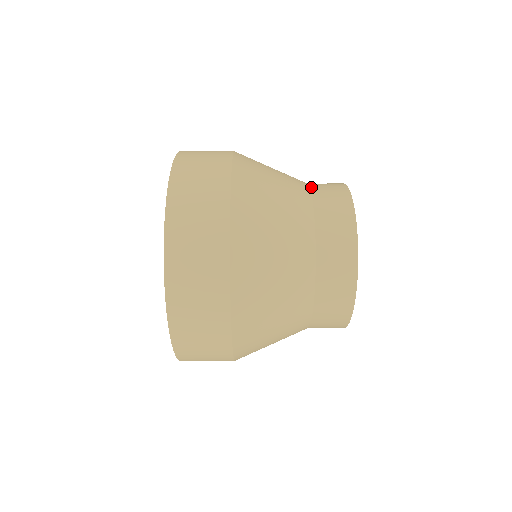
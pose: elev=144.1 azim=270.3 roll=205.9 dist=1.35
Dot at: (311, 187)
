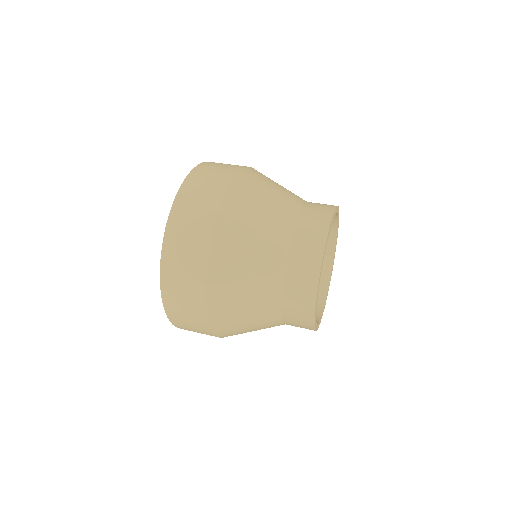
Dot at: (307, 202)
